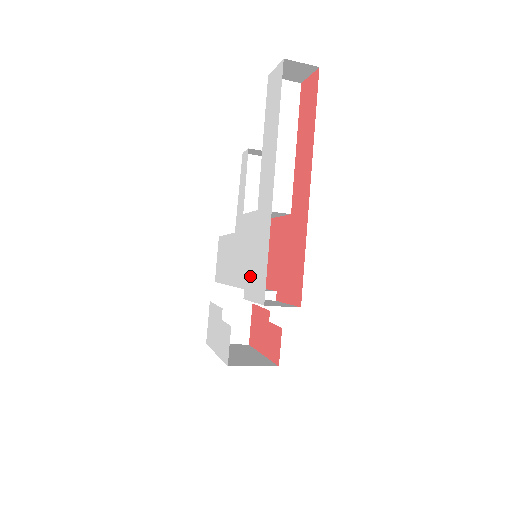
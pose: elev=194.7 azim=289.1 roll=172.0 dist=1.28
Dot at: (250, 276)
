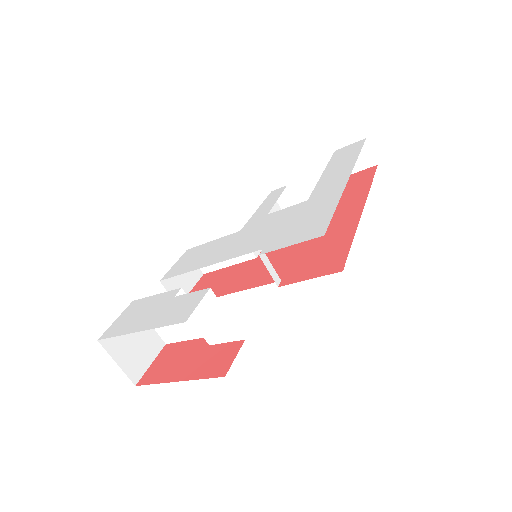
Dot at: (284, 235)
